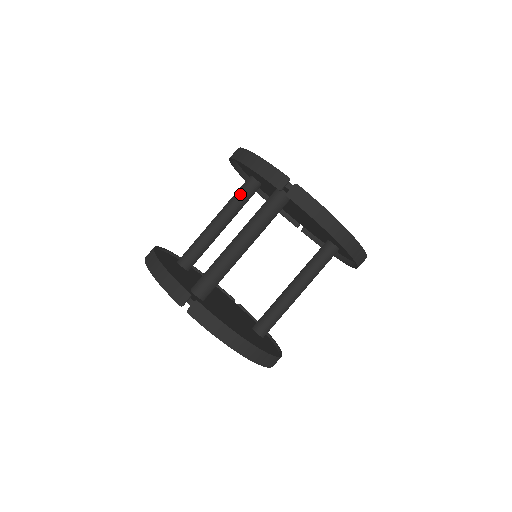
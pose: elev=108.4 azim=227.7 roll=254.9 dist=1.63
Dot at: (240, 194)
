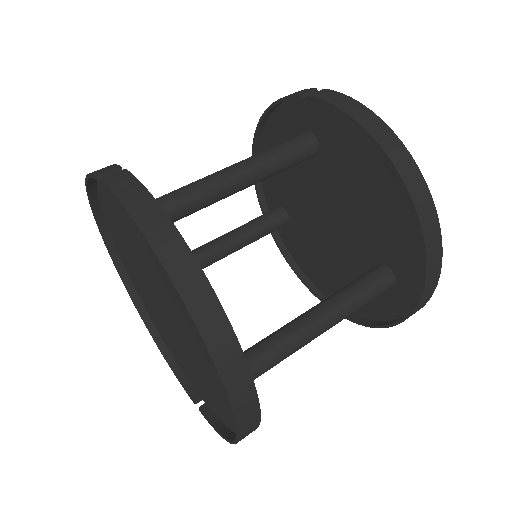
Dot at: (257, 218)
